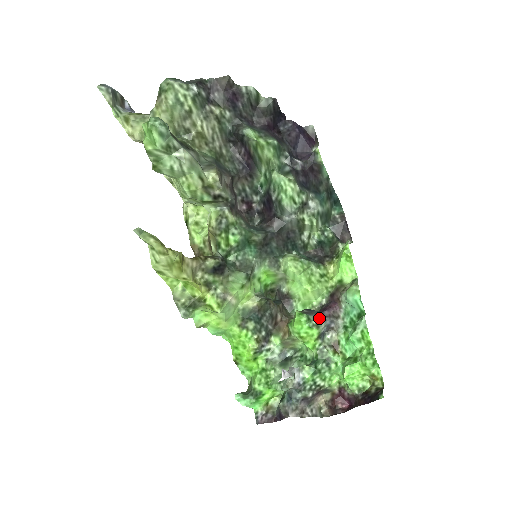
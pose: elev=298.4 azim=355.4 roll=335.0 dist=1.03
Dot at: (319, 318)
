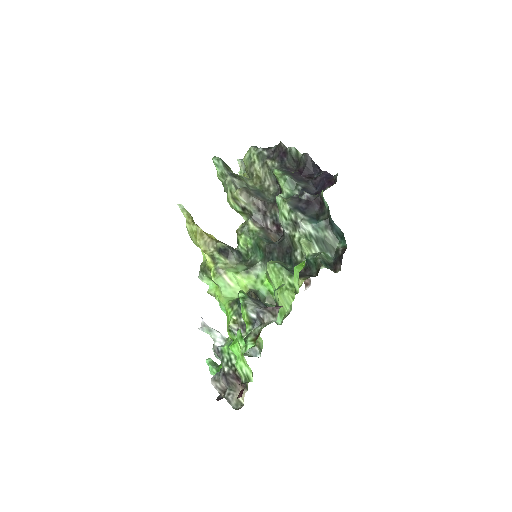
Dot at: (254, 303)
